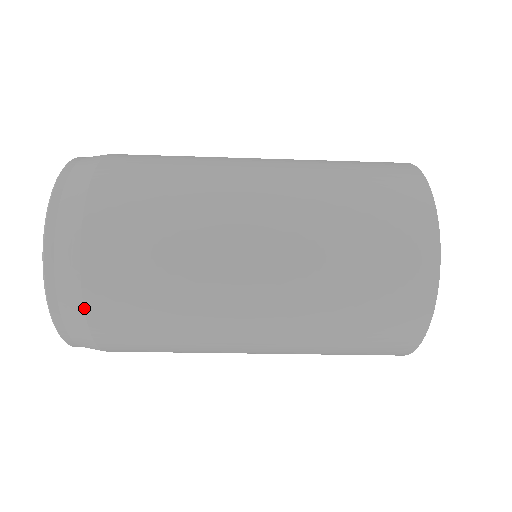
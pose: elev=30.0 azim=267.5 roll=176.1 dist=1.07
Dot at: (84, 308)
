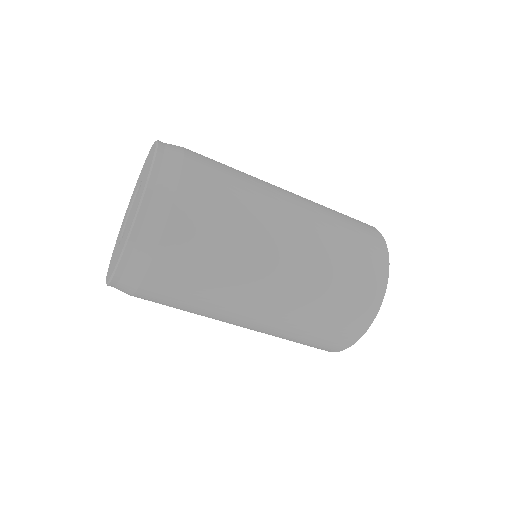
Dot at: (143, 279)
